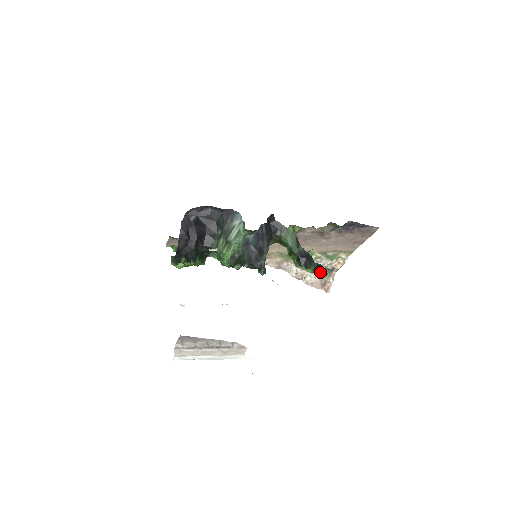
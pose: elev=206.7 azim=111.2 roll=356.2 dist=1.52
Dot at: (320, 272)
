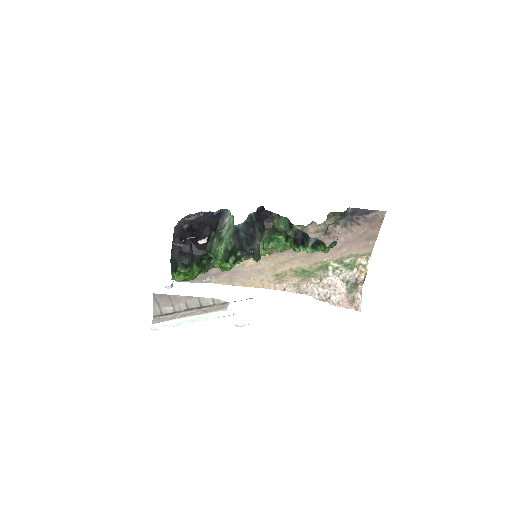
Dot at: (321, 251)
